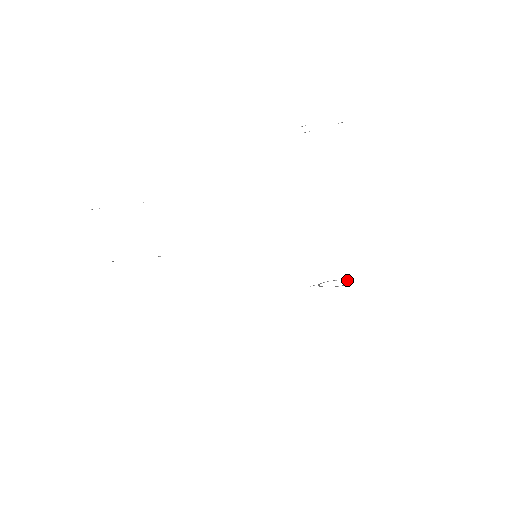
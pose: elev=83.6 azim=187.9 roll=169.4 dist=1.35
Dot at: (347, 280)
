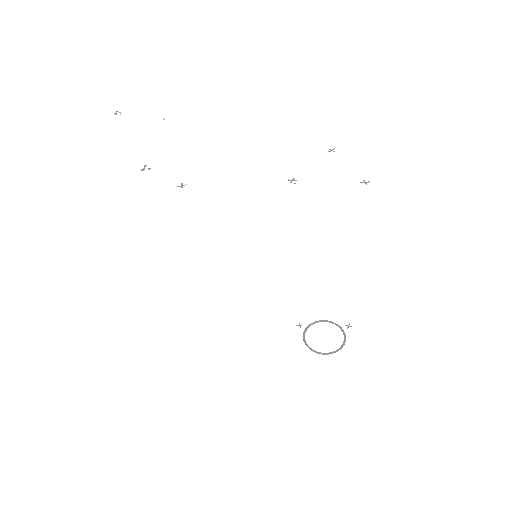
Dot at: occluded
